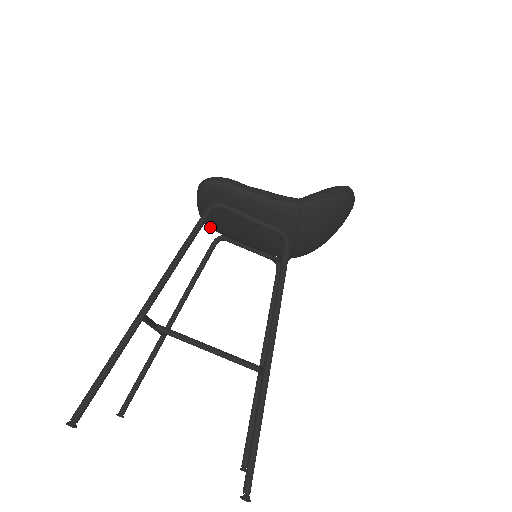
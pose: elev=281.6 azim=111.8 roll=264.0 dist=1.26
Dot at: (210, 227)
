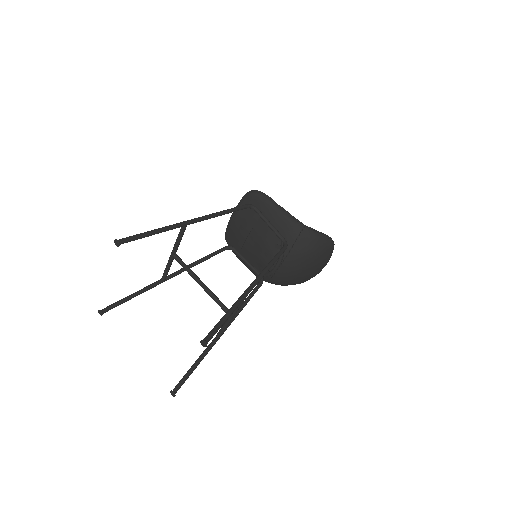
Dot at: (229, 236)
